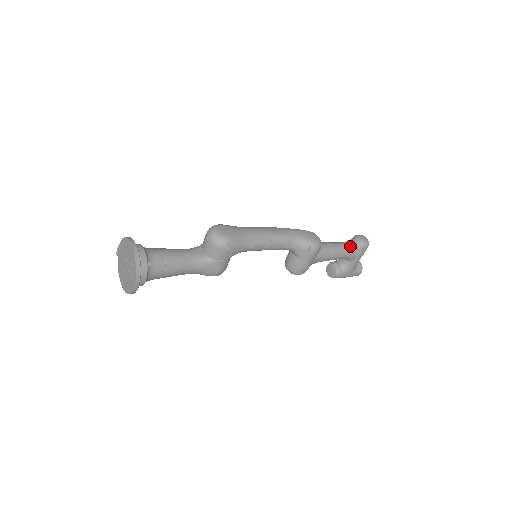
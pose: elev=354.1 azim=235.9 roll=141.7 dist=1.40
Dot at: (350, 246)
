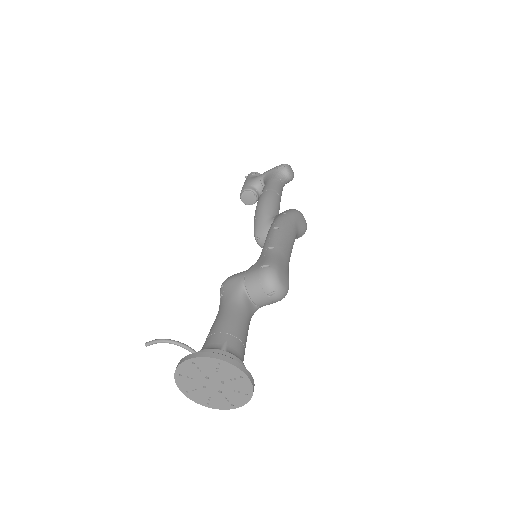
Dot at: (284, 184)
